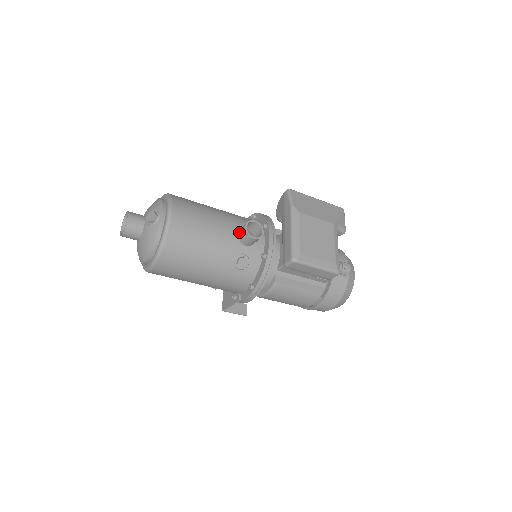
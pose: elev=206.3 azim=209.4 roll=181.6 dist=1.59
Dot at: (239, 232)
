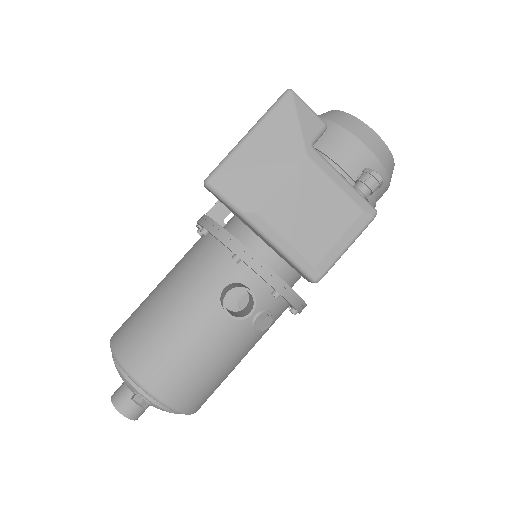
Dot at: occluded
